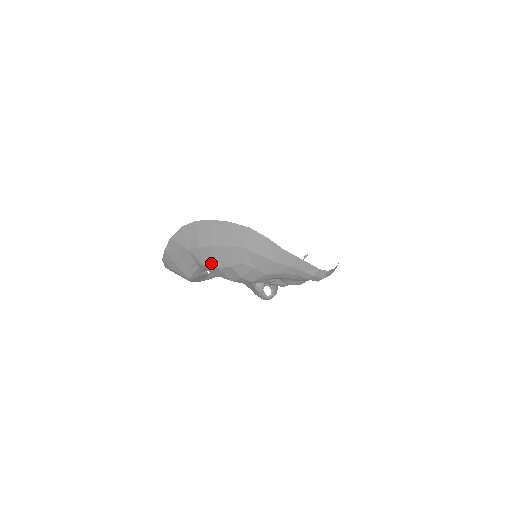
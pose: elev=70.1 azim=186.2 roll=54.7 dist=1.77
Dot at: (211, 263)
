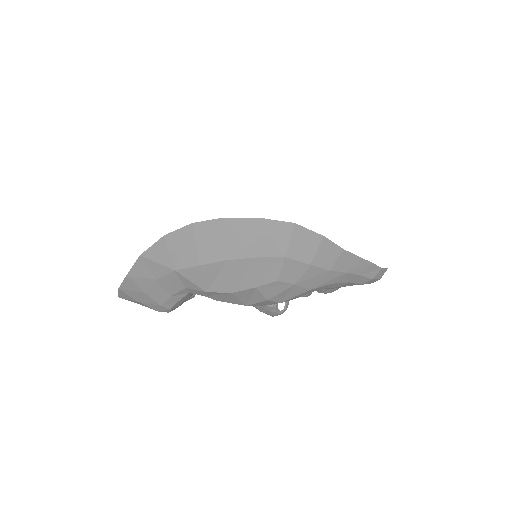
Dot at: (219, 286)
